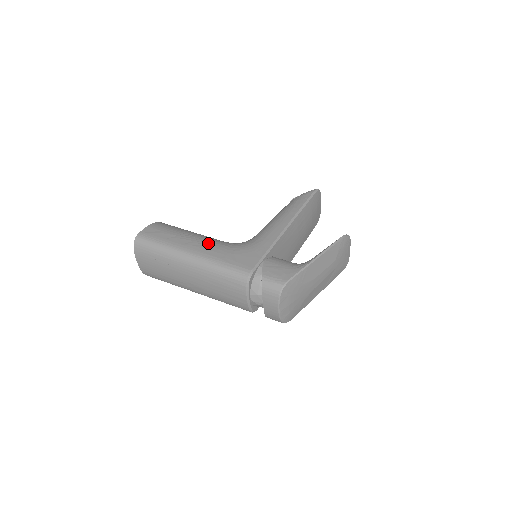
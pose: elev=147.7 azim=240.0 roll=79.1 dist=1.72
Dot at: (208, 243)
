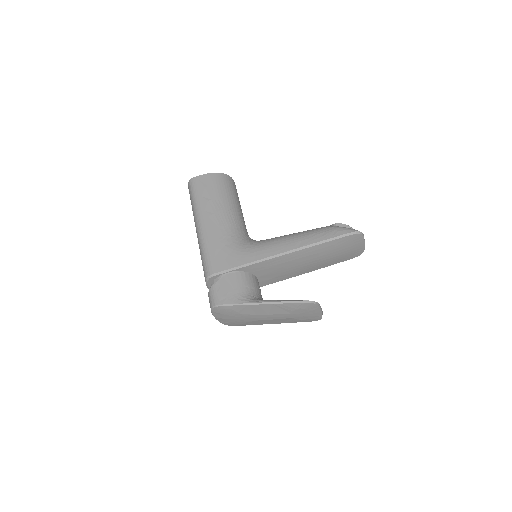
Dot at: (220, 223)
